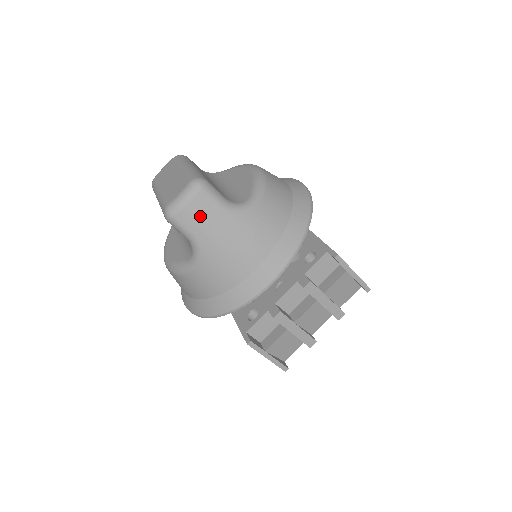
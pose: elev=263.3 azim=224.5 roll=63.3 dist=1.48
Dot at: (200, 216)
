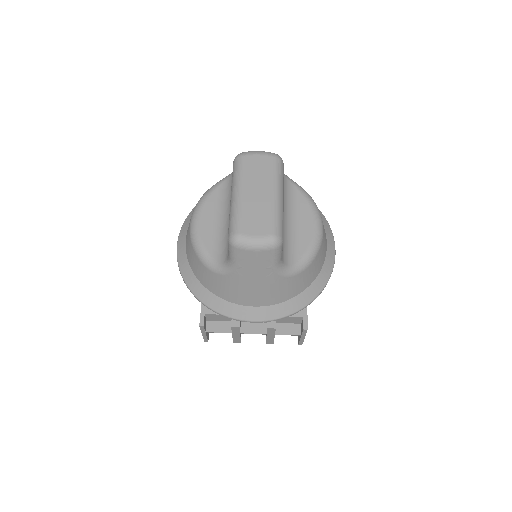
Dot at: (254, 262)
